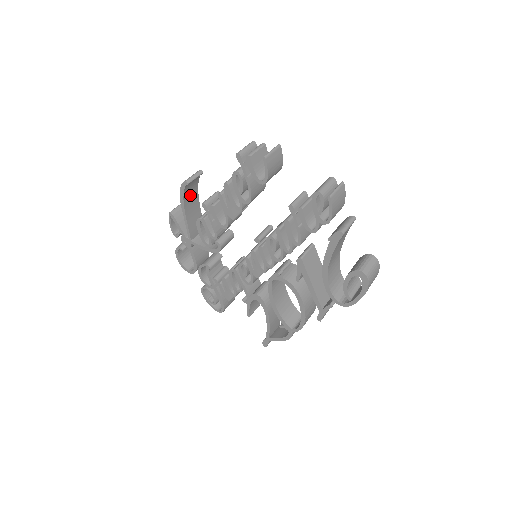
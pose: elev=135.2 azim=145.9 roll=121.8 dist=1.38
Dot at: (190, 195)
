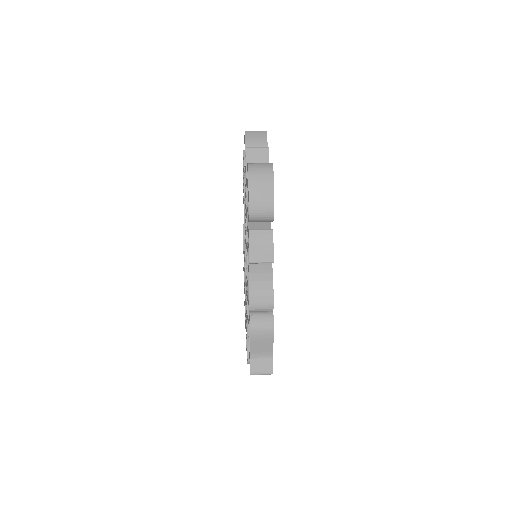
Dot at: occluded
